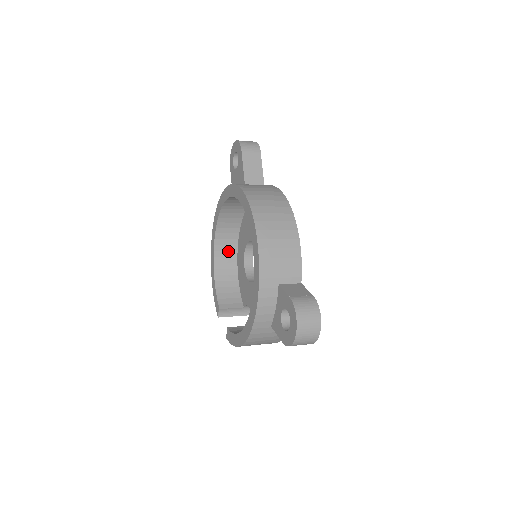
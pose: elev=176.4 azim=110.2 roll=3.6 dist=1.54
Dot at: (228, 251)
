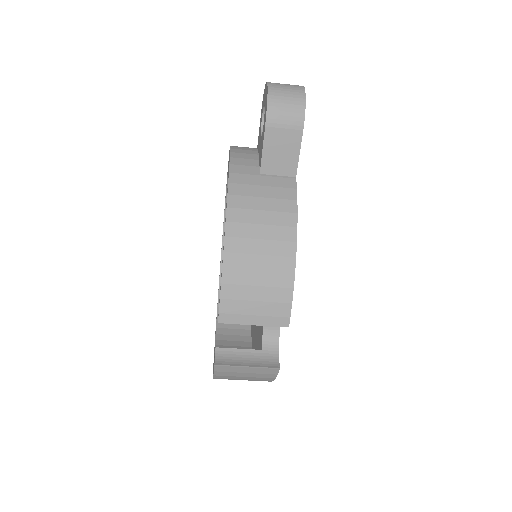
Dot at: (237, 347)
